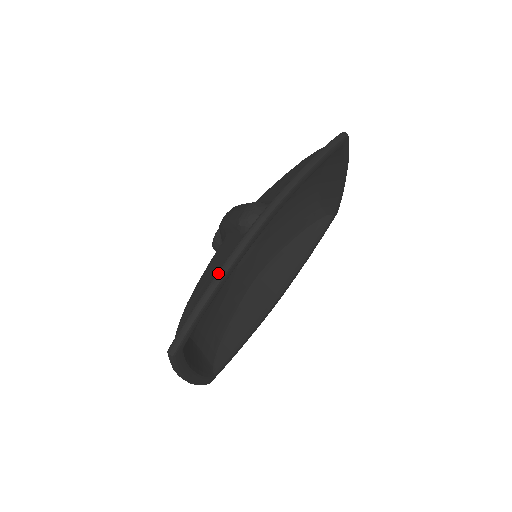
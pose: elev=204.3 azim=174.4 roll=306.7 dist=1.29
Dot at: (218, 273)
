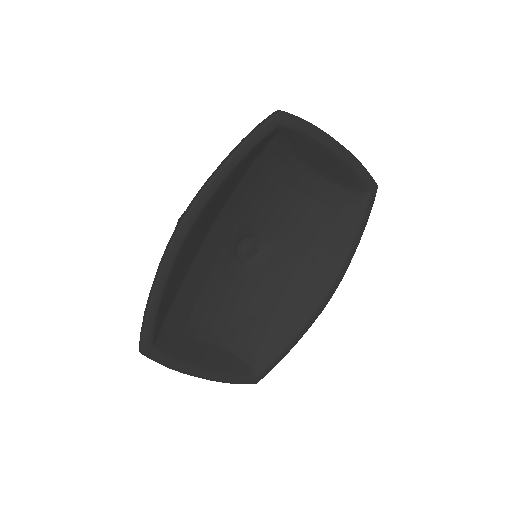
Dot at: (154, 279)
